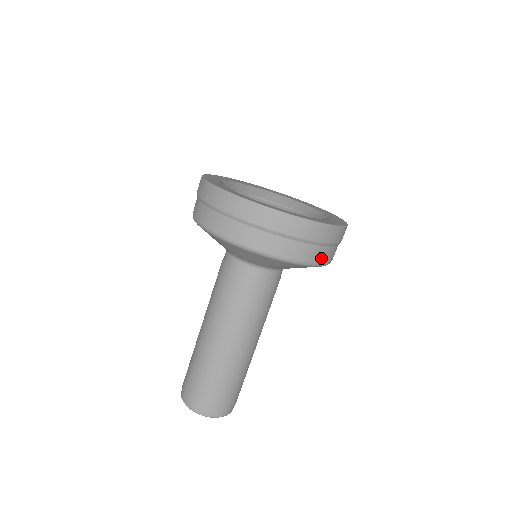
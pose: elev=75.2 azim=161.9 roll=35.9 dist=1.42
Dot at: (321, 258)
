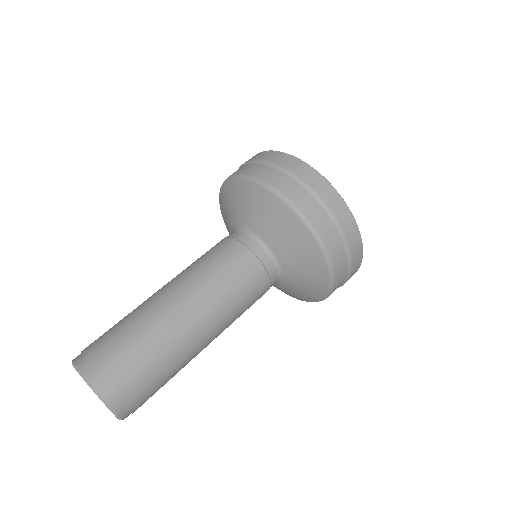
Dot at: (299, 200)
